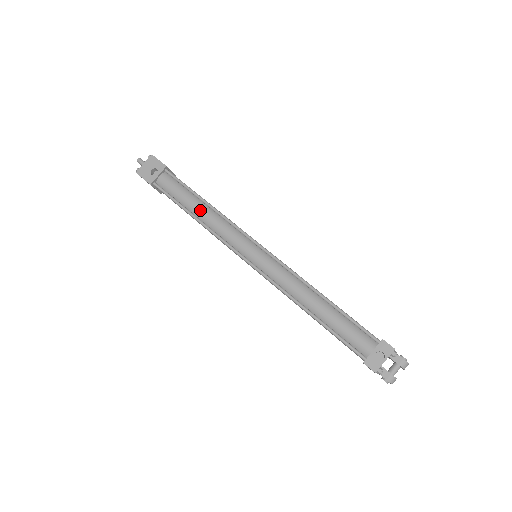
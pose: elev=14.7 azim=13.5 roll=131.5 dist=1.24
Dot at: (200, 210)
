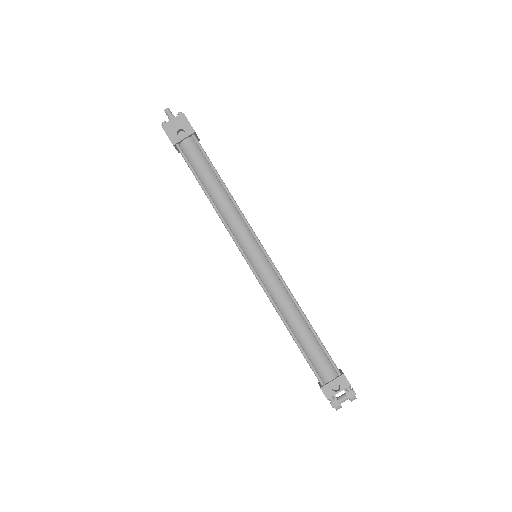
Dot at: (216, 192)
